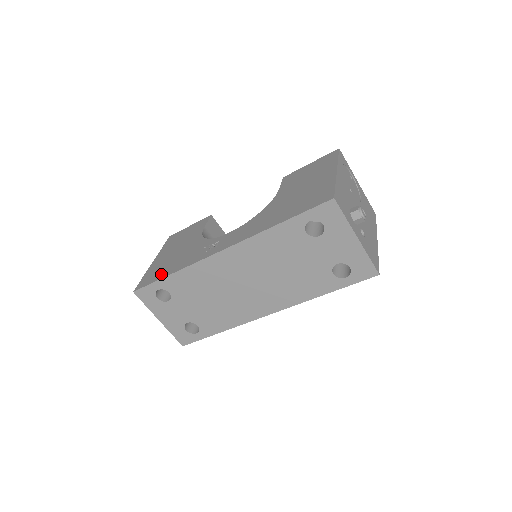
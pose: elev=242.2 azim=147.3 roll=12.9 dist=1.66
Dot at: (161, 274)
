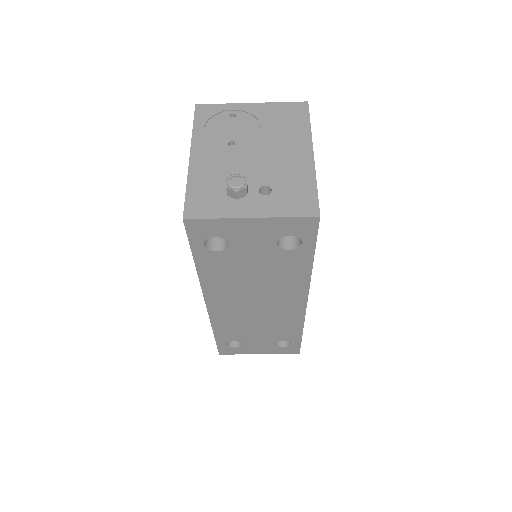
Dot at: occluded
